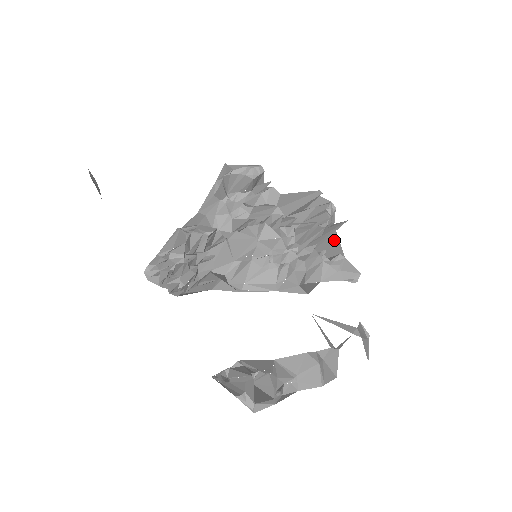
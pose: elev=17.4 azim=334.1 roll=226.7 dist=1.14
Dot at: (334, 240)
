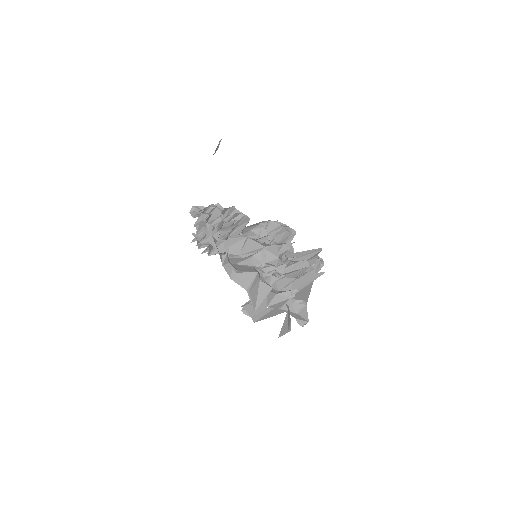
Dot at: (307, 290)
